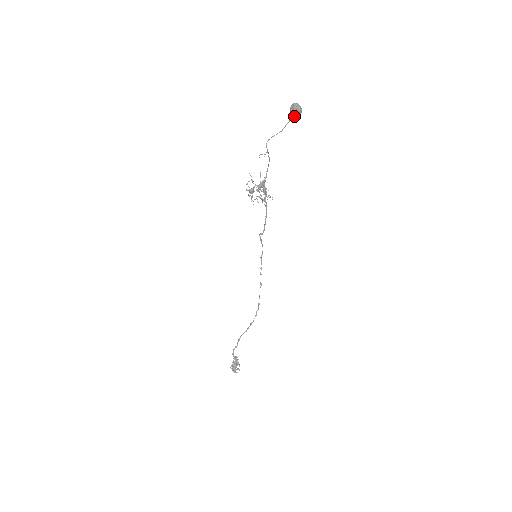
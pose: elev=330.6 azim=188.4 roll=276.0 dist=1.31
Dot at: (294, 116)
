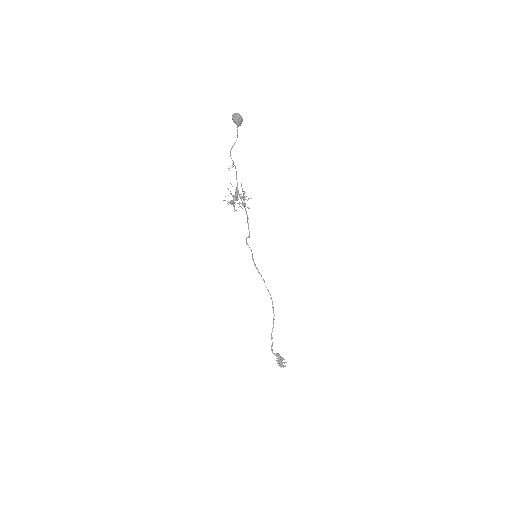
Dot at: (239, 124)
